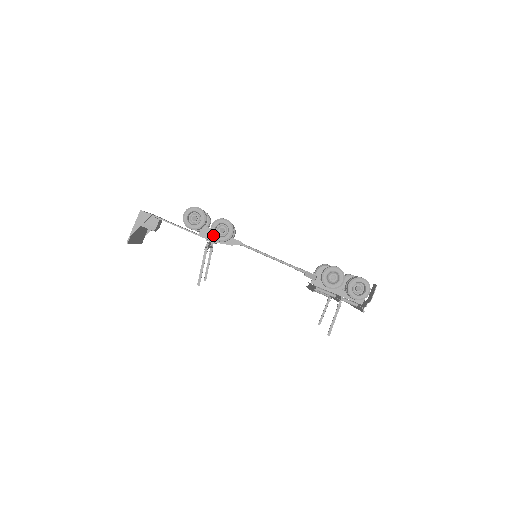
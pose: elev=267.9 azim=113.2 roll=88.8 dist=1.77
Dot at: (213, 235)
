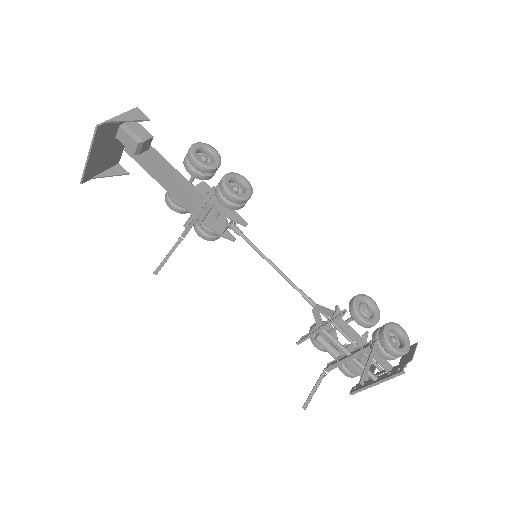
Dot at: (225, 184)
